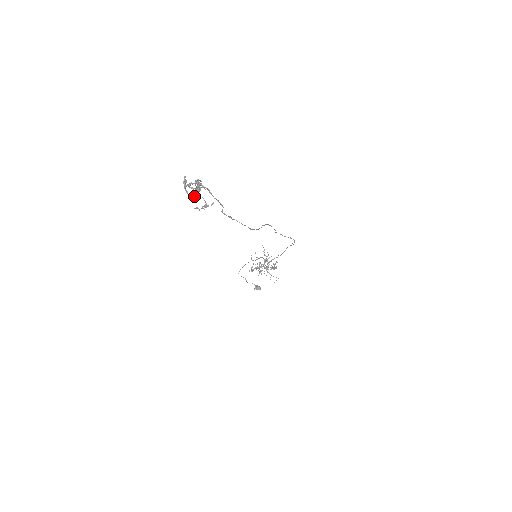
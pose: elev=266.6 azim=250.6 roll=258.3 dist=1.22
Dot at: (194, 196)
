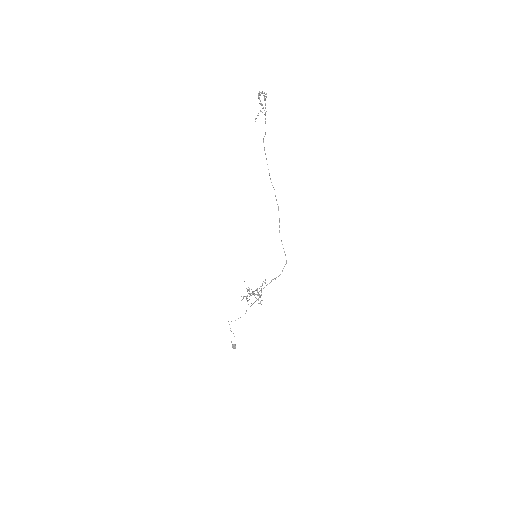
Dot at: (260, 100)
